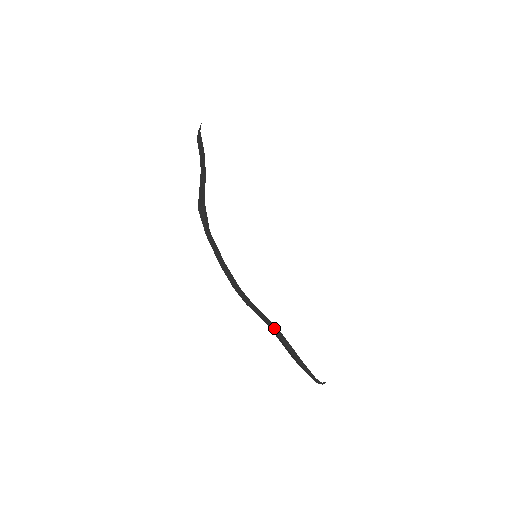
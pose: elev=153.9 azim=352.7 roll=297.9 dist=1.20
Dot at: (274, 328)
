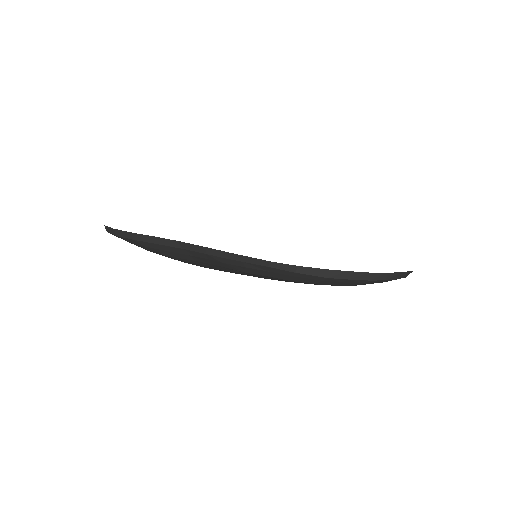
Dot at: (180, 246)
